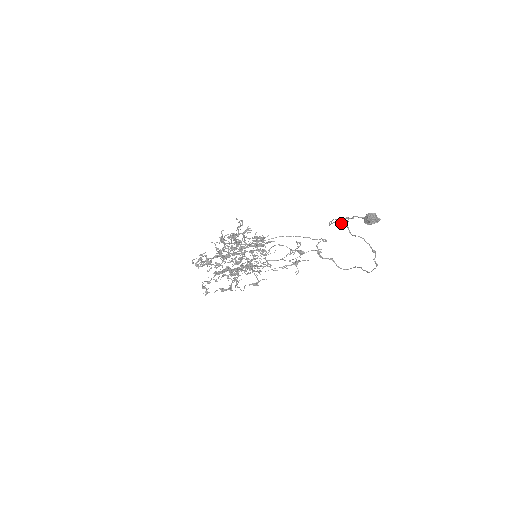
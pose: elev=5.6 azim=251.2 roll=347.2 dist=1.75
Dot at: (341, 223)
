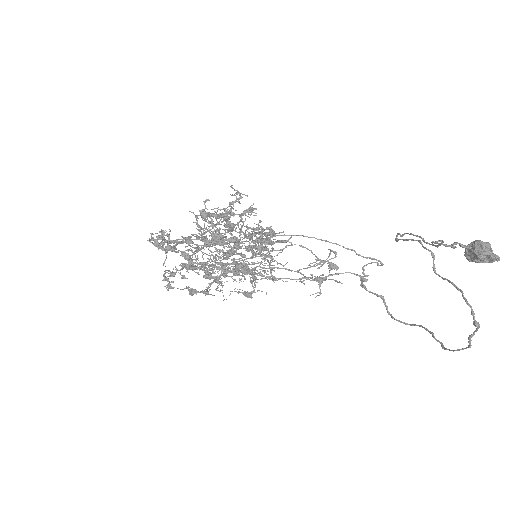
Dot at: (422, 245)
